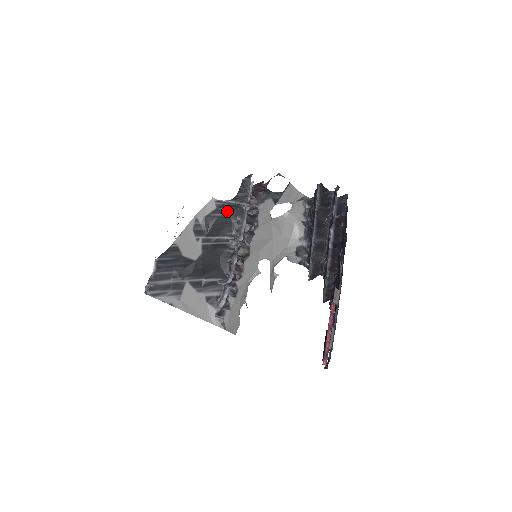
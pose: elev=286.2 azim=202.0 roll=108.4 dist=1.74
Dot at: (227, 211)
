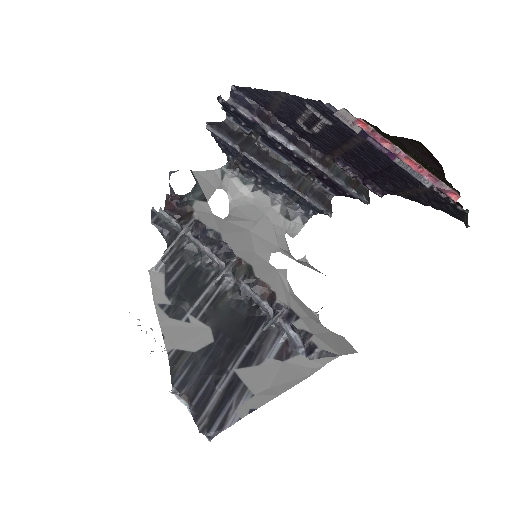
Dot at: (178, 265)
